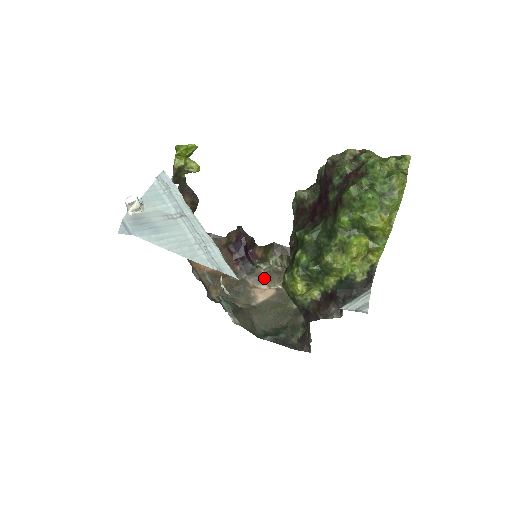
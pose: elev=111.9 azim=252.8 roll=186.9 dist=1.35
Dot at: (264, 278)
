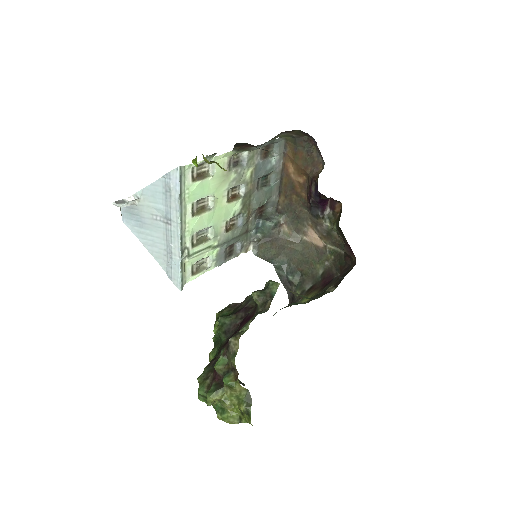
Dot at: (321, 230)
